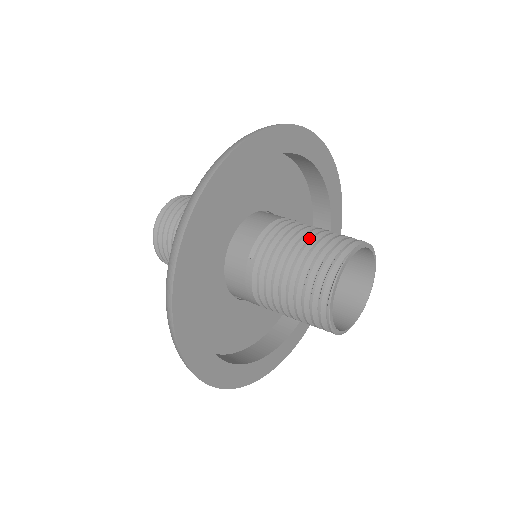
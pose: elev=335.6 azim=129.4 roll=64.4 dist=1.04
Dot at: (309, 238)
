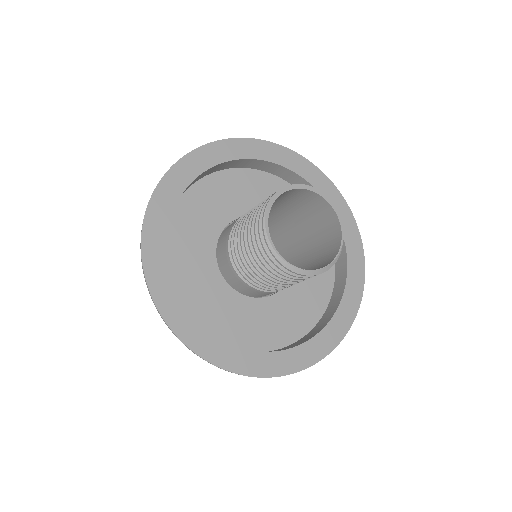
Dot at: (291, 205)
